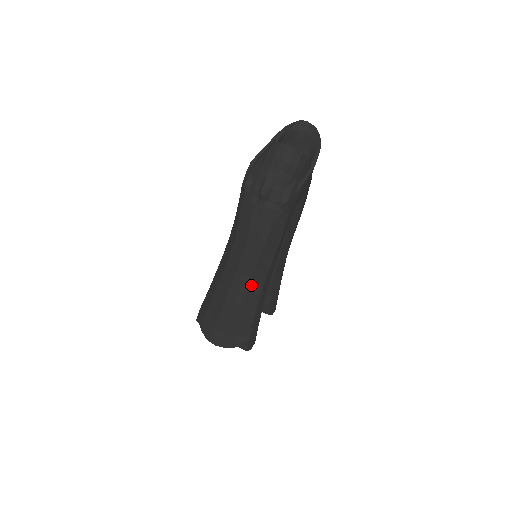
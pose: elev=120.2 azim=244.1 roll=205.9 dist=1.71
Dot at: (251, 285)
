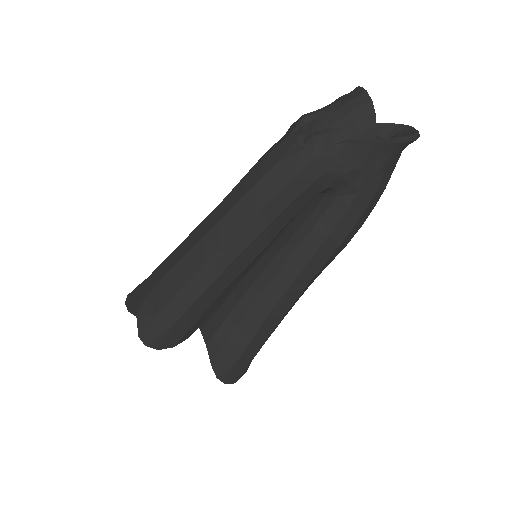
Dot at: (211, 234)
